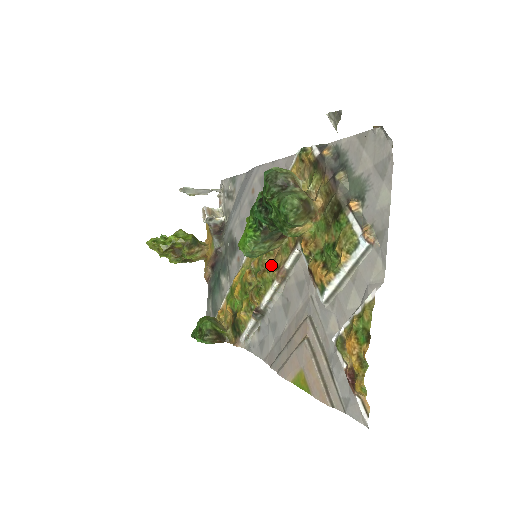
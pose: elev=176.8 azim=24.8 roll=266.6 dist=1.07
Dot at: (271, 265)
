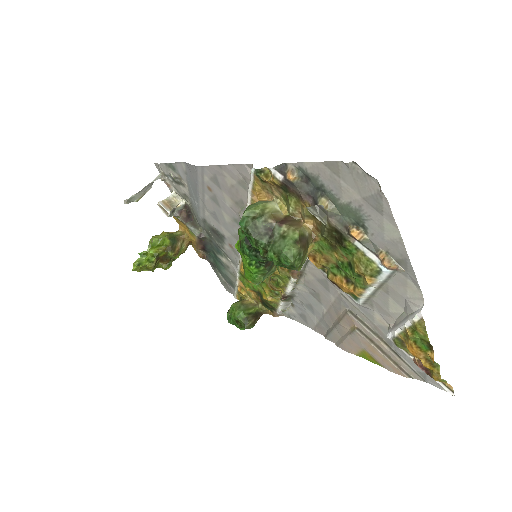
Dot at: occluded
